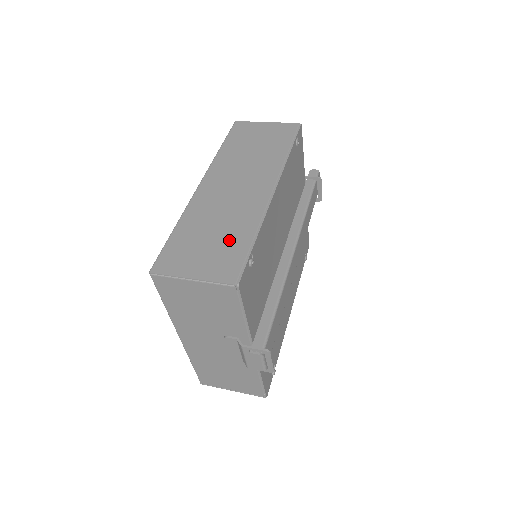
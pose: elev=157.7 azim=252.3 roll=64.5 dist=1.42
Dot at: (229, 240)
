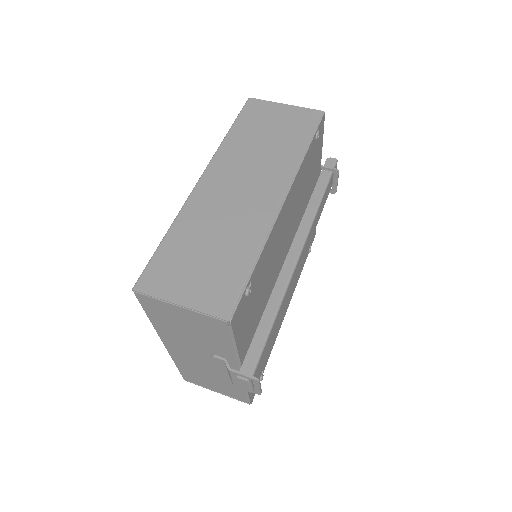
Dot at: (226, 260)
